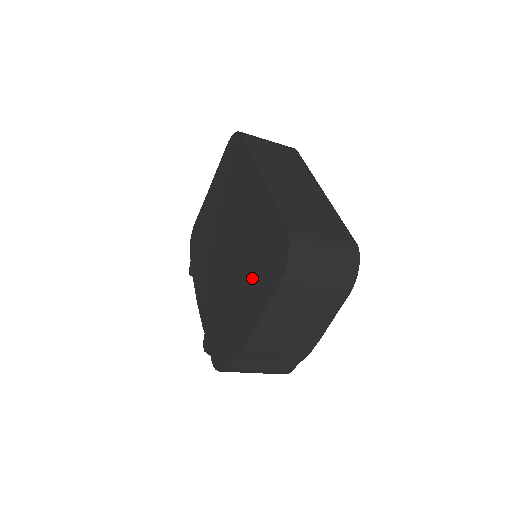
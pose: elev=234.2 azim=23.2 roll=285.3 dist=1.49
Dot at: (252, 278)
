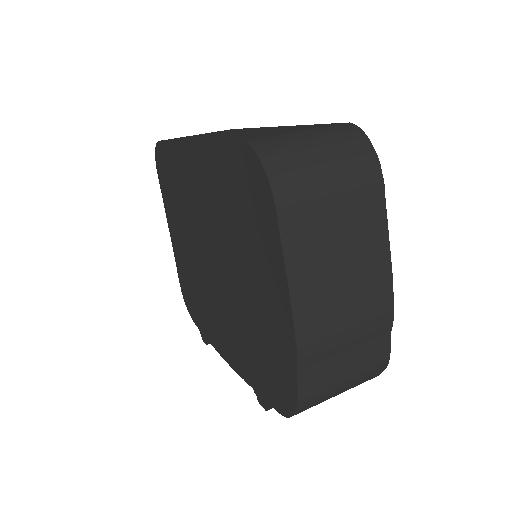
Dot at: (250, 252)
